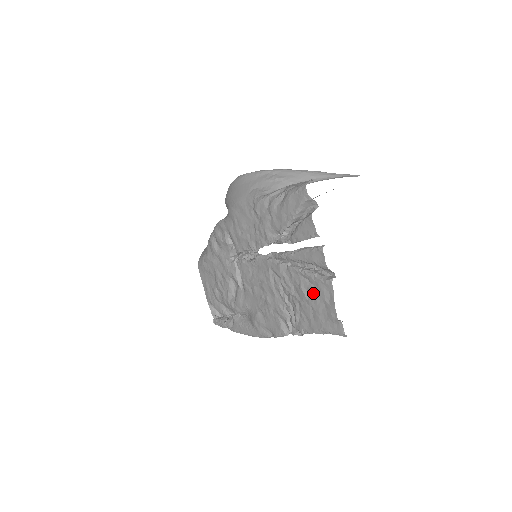
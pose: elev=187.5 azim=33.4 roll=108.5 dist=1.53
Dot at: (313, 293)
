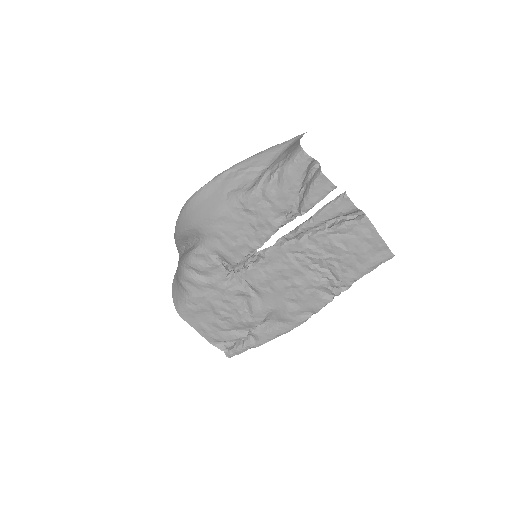
Dot at: (350, 240)
